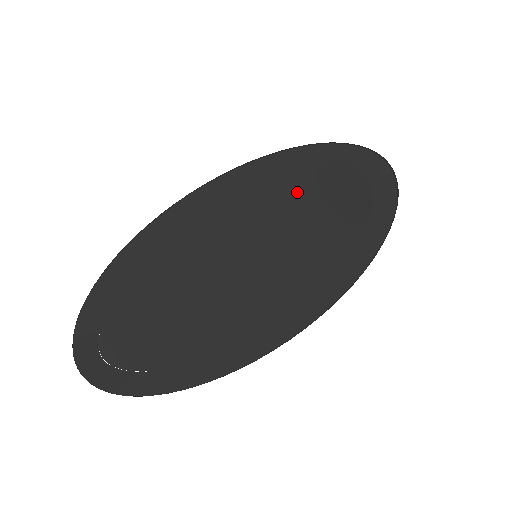
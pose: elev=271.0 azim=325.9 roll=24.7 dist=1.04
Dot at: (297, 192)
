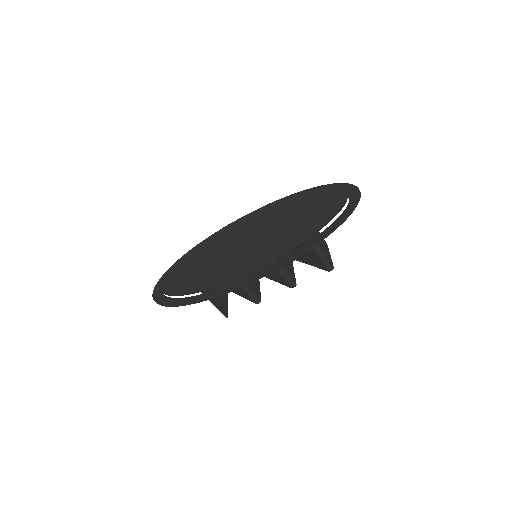
Dot at: (282, 216)
